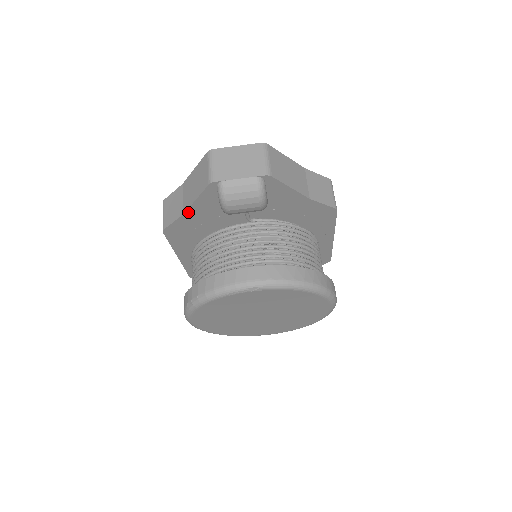
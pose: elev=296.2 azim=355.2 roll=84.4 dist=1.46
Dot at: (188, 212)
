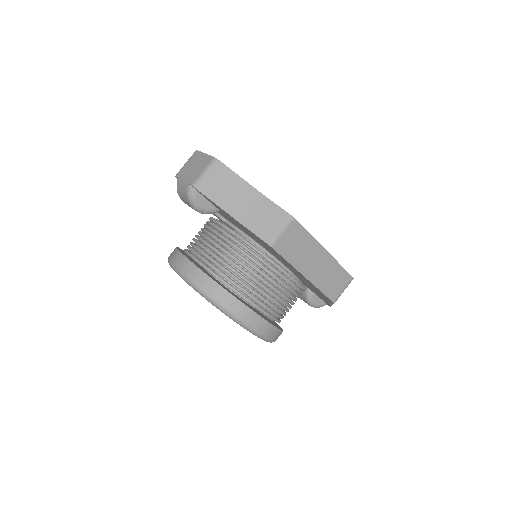
Dot at: occluded
